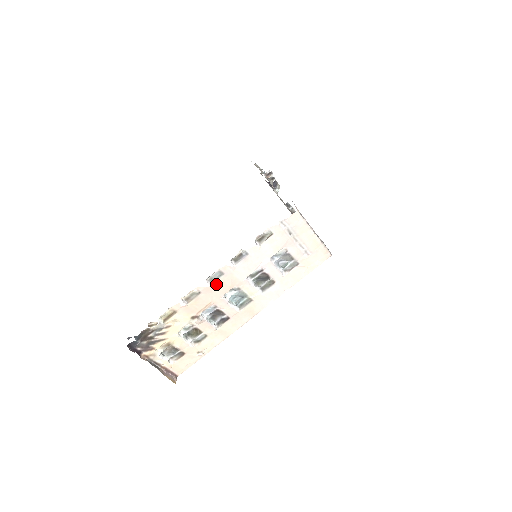
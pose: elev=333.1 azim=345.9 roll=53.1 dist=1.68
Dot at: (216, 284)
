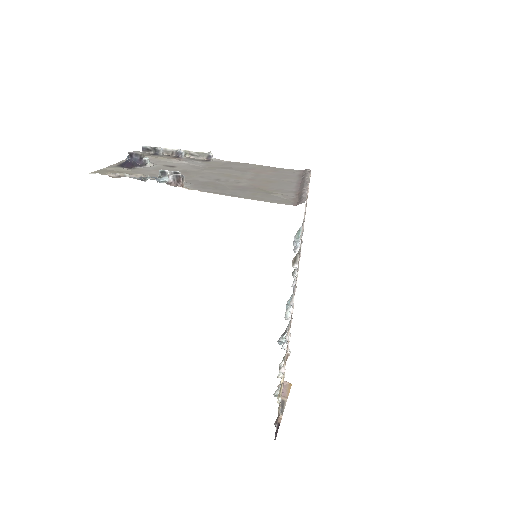
Dot at: (289, 329)
